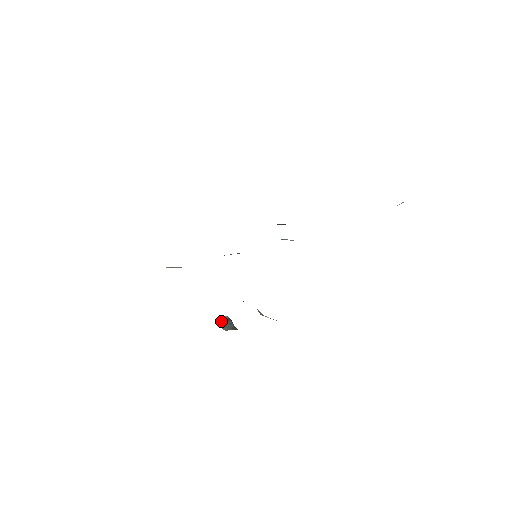
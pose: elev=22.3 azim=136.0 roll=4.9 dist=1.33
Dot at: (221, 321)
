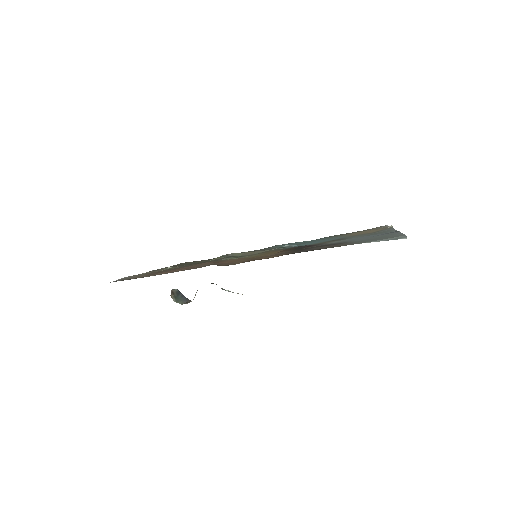
Dot at: (174, 295)
